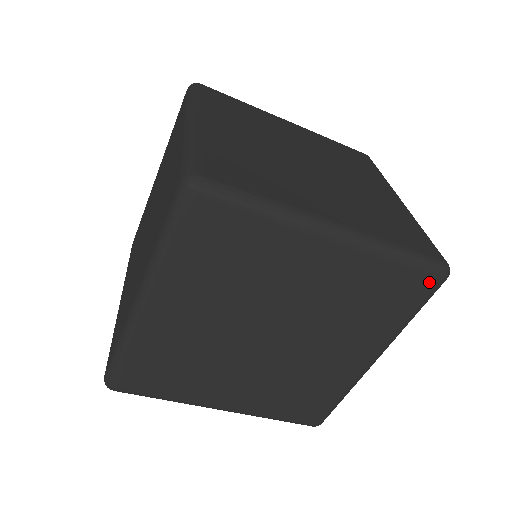
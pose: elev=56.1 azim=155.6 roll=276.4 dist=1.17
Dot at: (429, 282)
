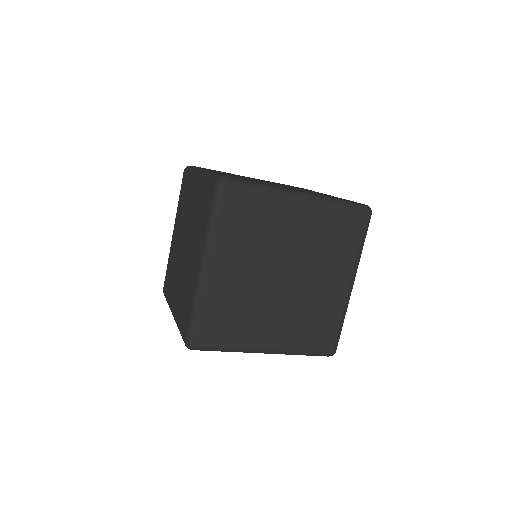
Dot at: (362, 217)
